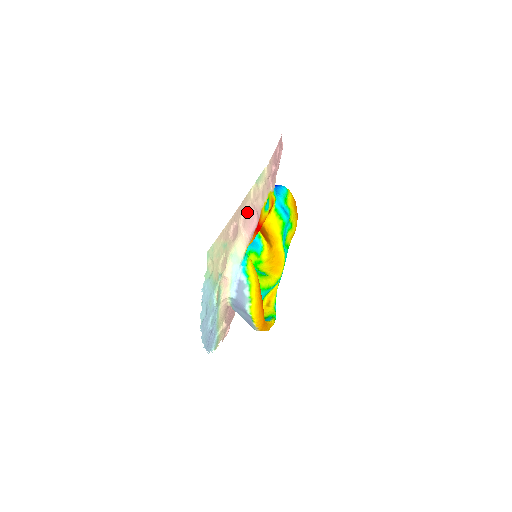
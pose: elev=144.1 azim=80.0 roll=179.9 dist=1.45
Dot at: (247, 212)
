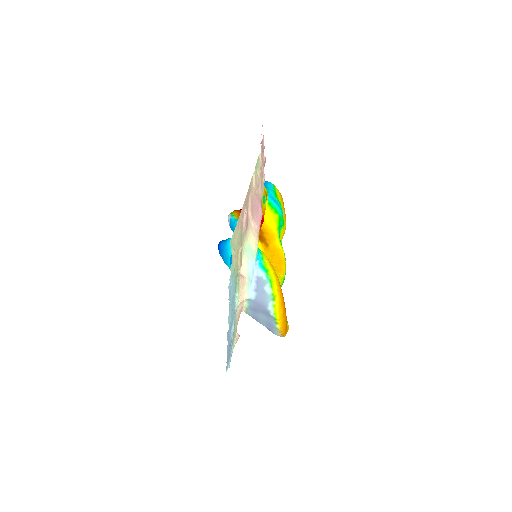
Dot at: (252, 201)
